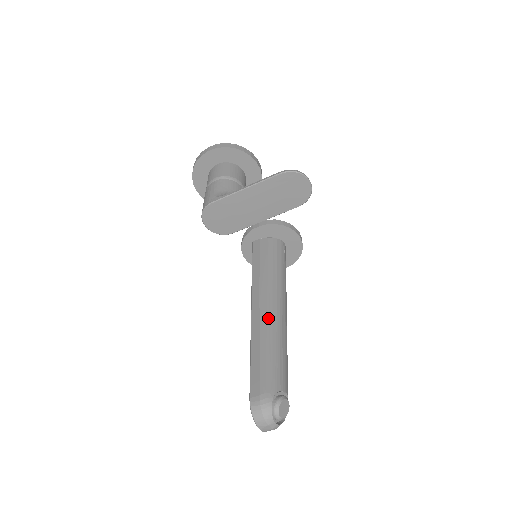
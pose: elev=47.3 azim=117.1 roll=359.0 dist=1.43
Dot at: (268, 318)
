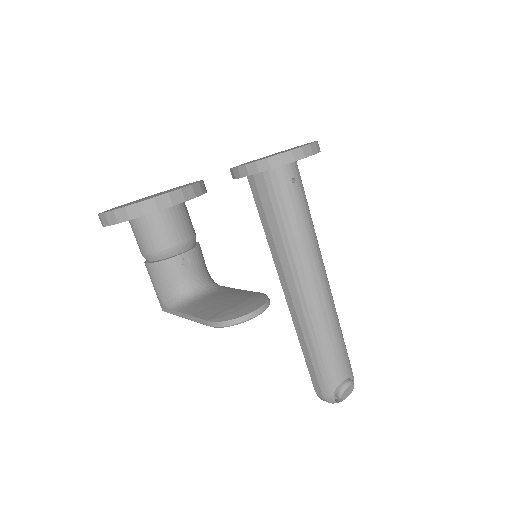
Dot at: (303, 311)
